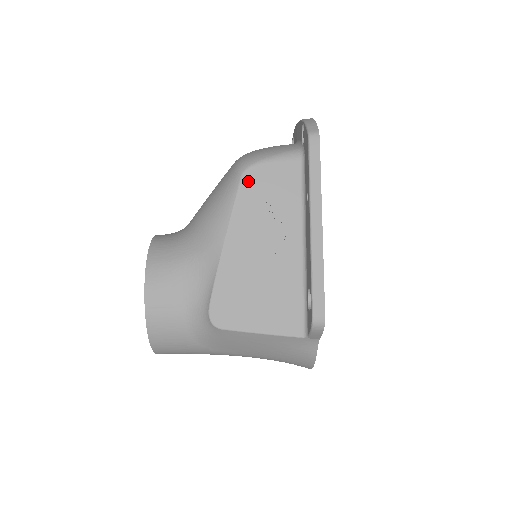
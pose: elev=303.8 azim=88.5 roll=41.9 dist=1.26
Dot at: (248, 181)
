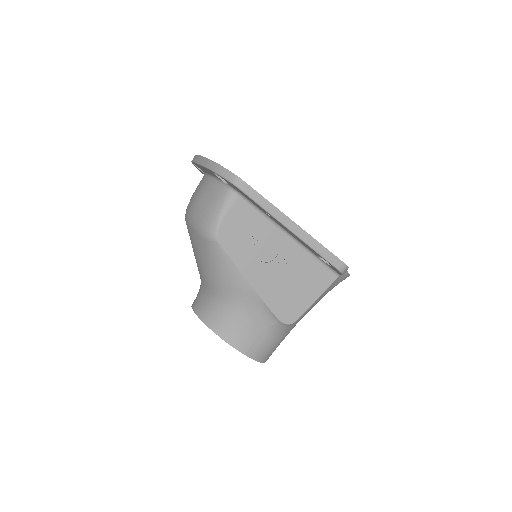
Dot at: (225, 240)
